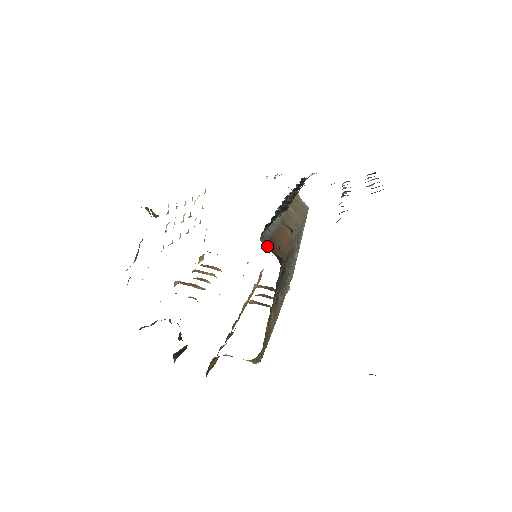
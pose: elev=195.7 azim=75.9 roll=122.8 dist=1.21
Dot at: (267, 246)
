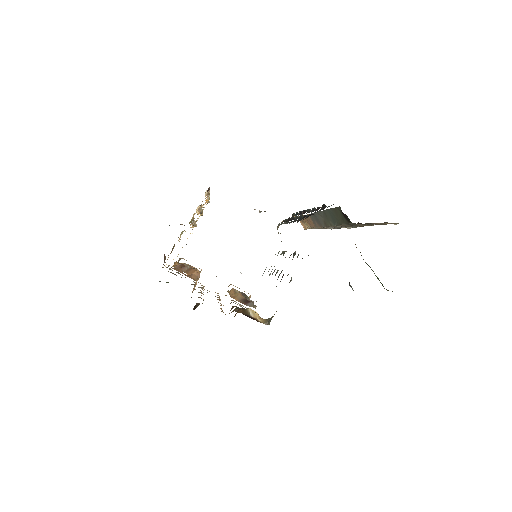
Dot at: occluded
